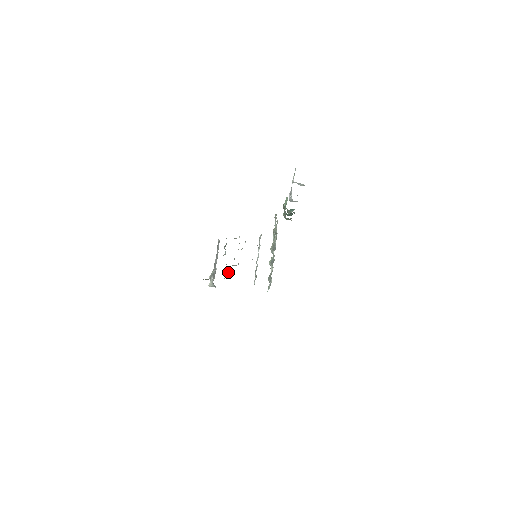
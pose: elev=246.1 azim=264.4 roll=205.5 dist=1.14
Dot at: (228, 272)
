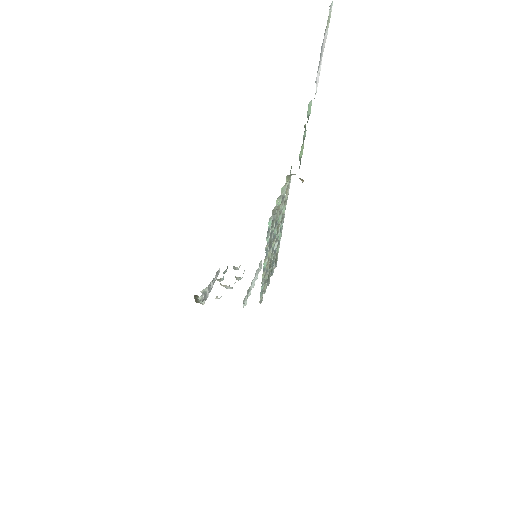
Dot at: occluded
